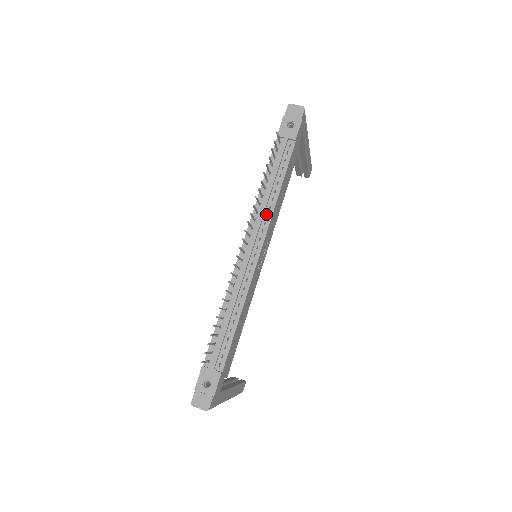
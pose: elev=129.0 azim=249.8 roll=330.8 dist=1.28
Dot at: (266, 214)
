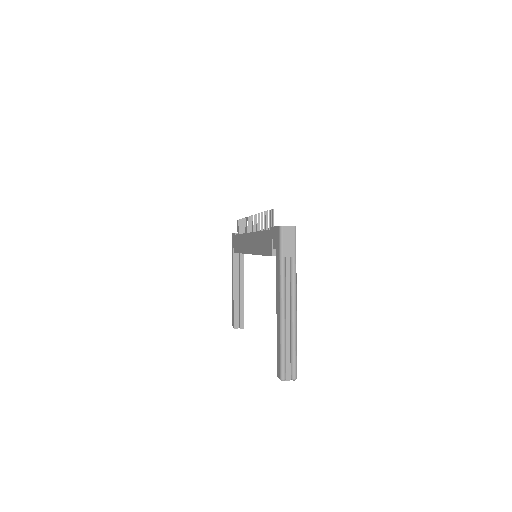
Dot at: occluded
